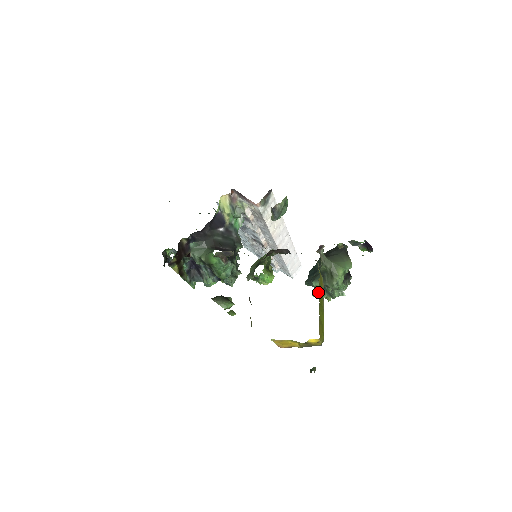
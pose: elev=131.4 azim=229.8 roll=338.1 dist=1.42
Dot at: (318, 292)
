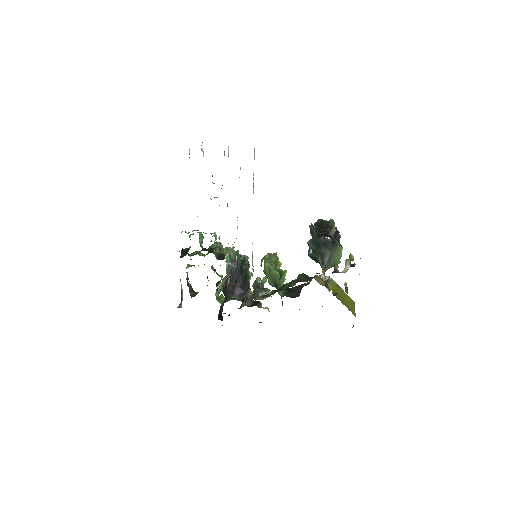
Dot at: occluded
